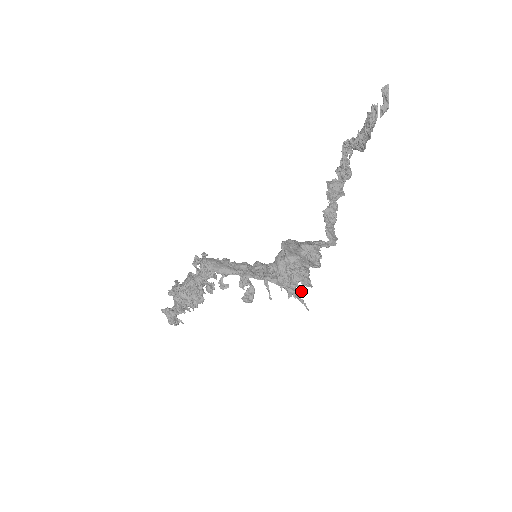
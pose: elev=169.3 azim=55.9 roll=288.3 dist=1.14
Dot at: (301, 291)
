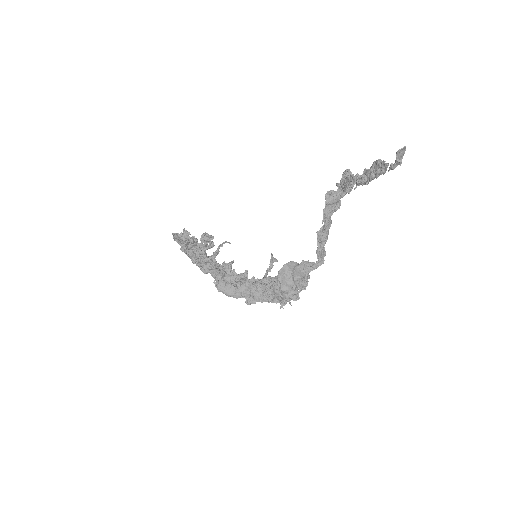
Dot at: (291, 305)
